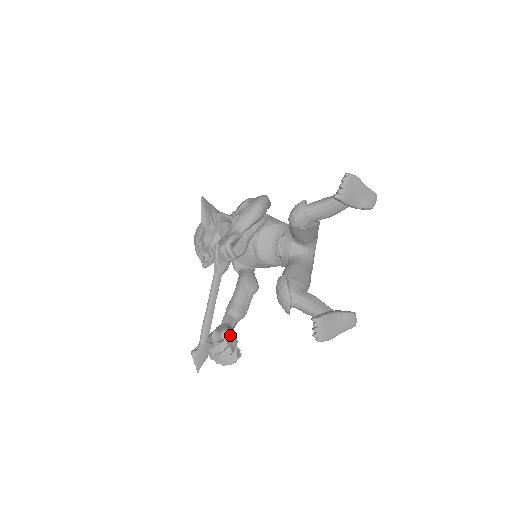
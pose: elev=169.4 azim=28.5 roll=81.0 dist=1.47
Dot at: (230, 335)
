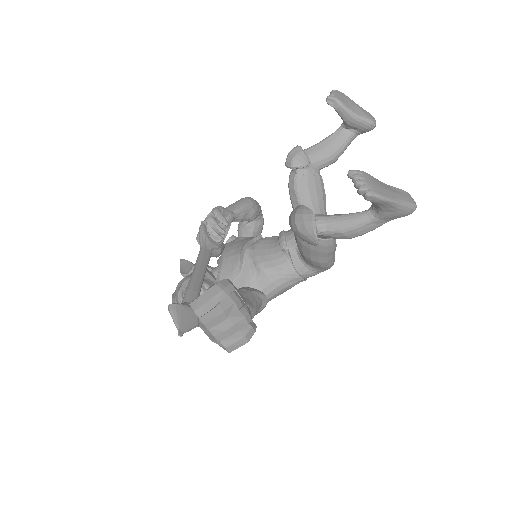
Dot at: (233, 285)
